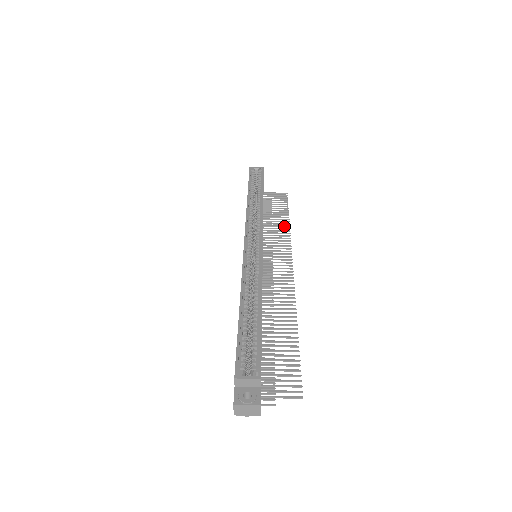
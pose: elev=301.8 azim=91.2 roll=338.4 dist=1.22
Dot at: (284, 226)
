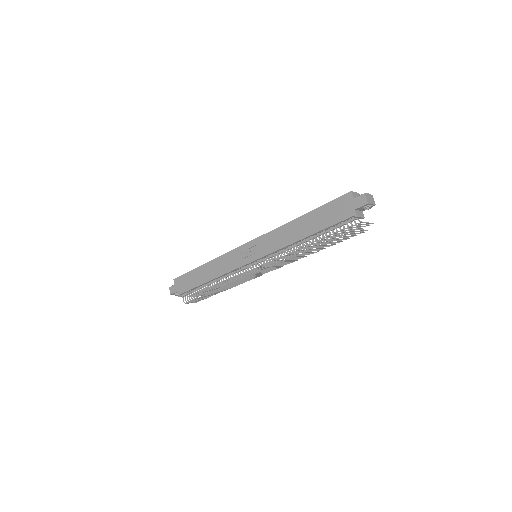
Dot at: occluded
